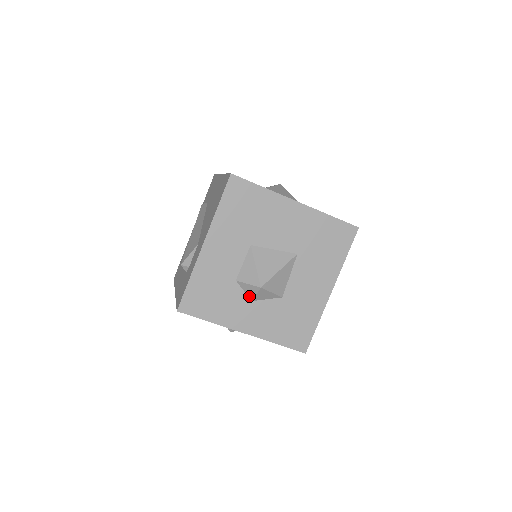
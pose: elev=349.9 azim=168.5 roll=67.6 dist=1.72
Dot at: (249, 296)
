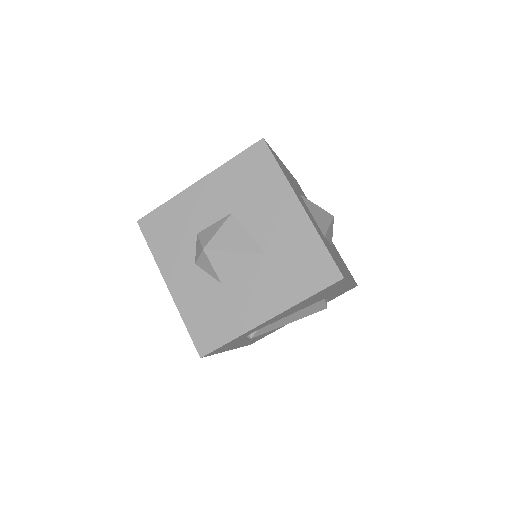
Dot at: (196, 257)
